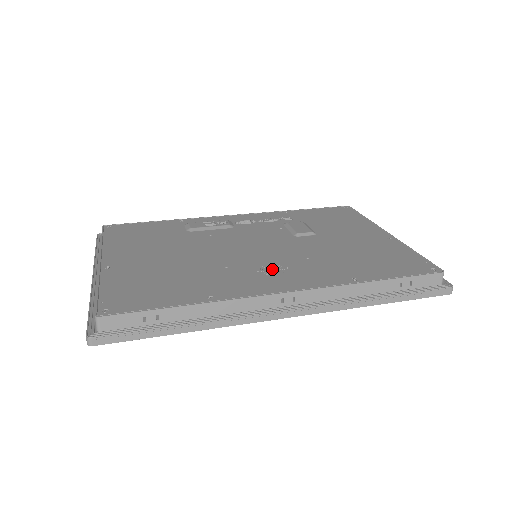
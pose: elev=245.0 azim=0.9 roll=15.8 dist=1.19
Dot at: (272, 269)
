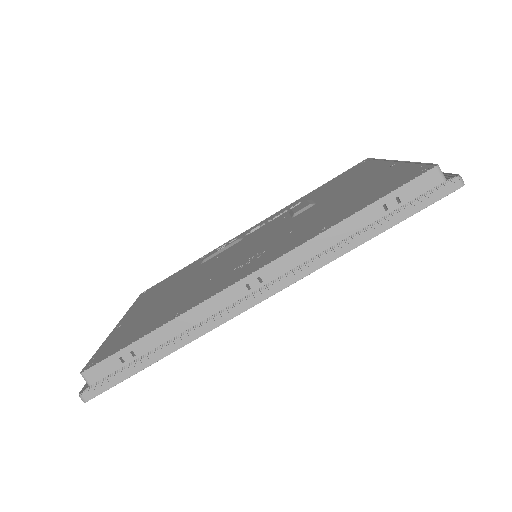
Dot at: (249, 260)
